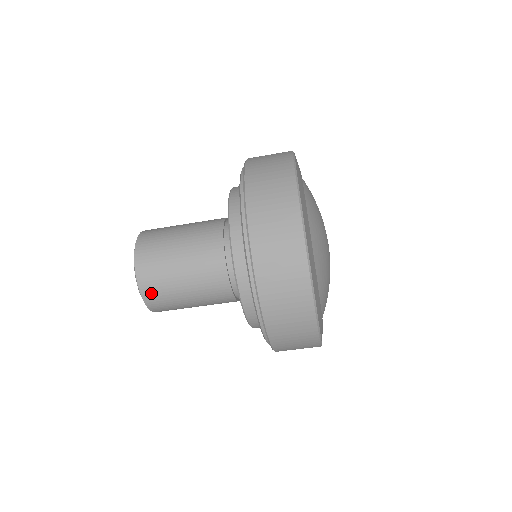
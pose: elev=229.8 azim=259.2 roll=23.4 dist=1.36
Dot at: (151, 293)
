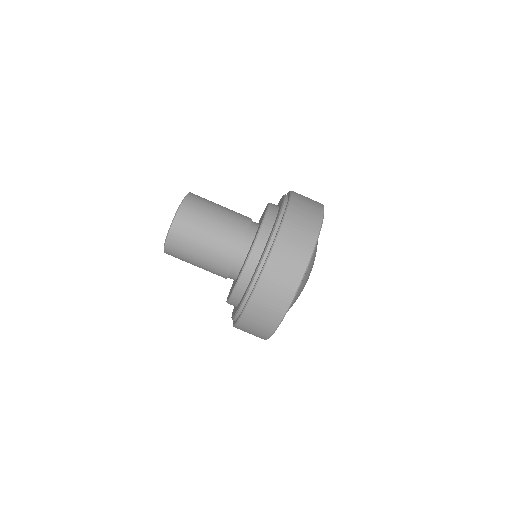
Dot at: (173, 249)
